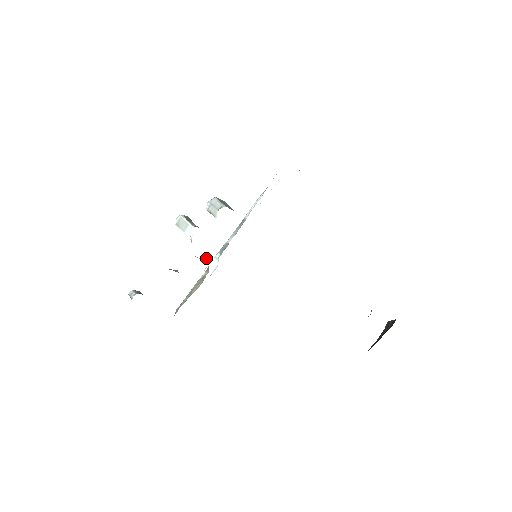
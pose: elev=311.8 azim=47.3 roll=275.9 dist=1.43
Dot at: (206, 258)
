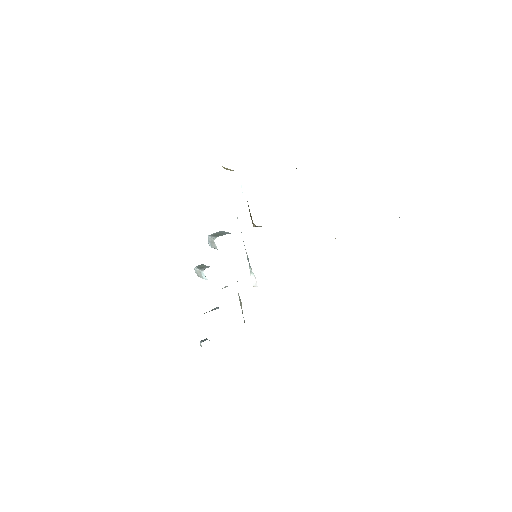
Dot at: occluded
